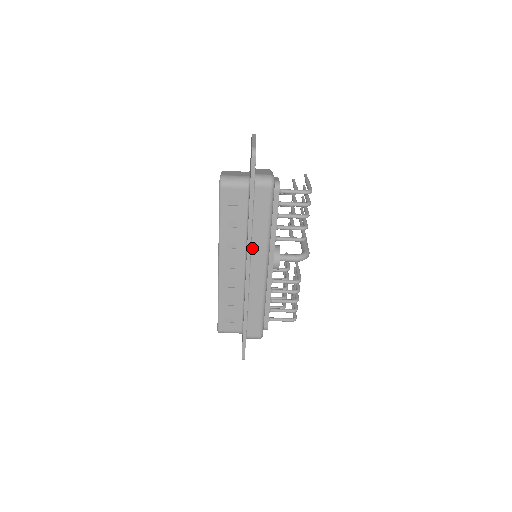
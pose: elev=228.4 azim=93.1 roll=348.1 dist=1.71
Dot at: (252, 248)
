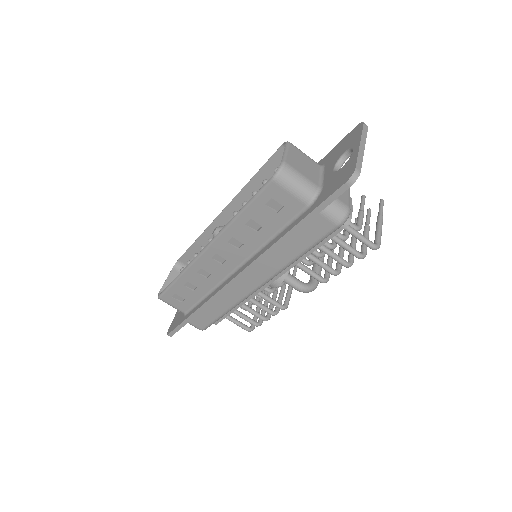
Dot at: (259, 263)
